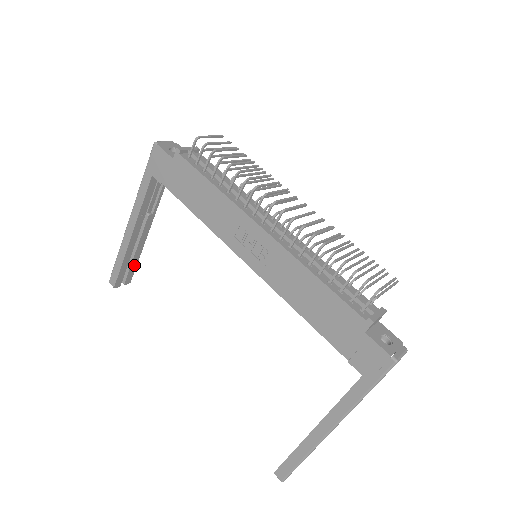
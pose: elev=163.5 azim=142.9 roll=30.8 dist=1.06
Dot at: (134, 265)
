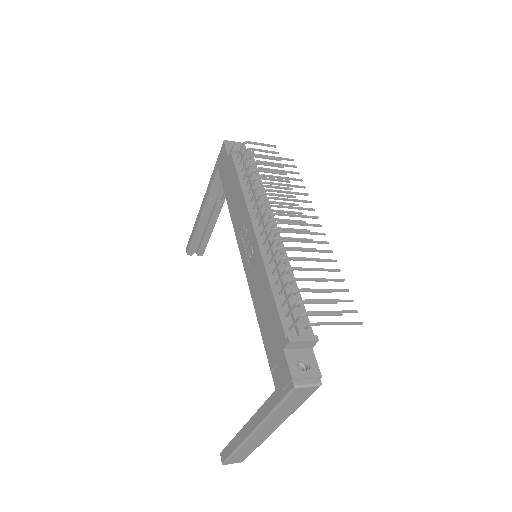
Dot at: (206, 241)
